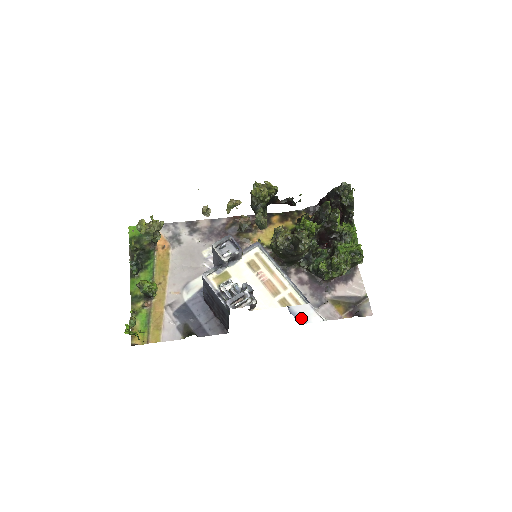
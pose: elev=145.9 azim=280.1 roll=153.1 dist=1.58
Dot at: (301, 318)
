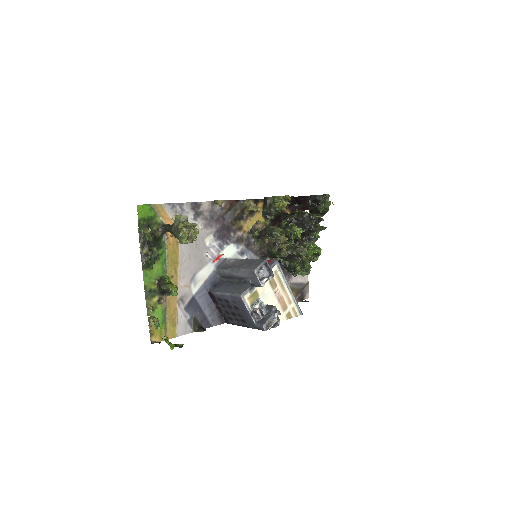
Dot at: occluded
